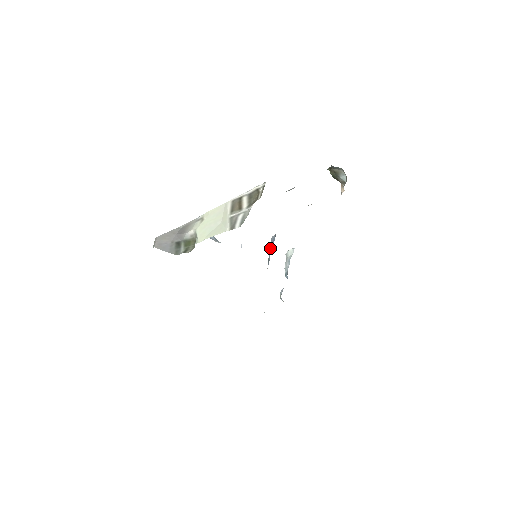
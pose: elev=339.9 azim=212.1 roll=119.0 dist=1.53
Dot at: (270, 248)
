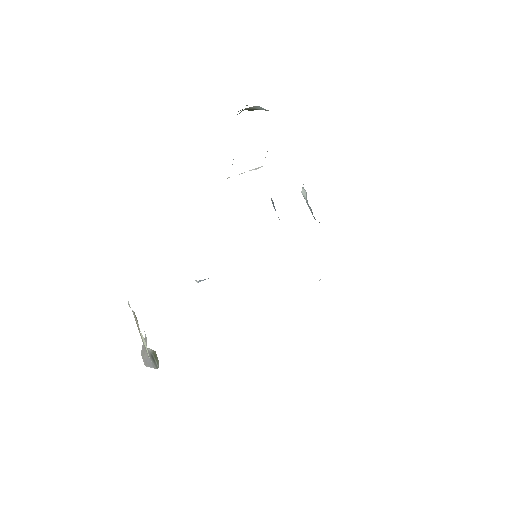
Dot at: occluded
